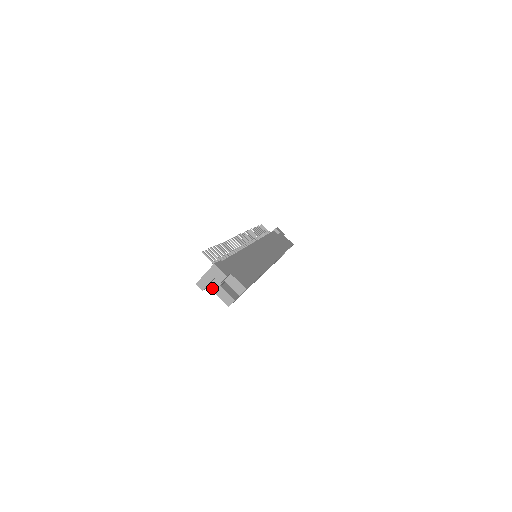
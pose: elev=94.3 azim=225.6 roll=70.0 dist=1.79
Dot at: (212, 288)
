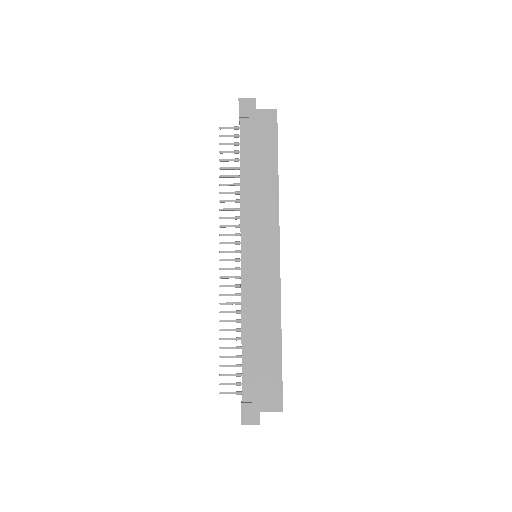
Dot at: occluded
